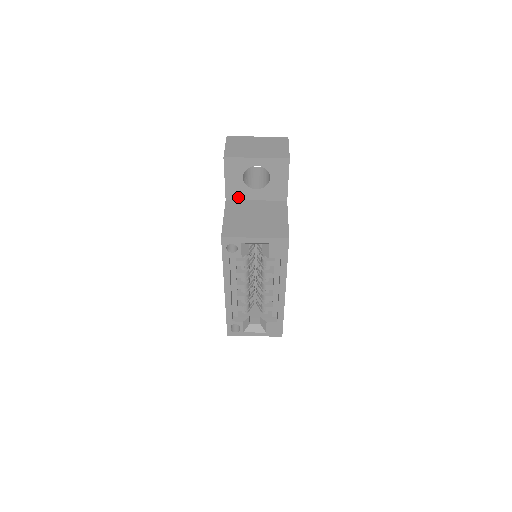
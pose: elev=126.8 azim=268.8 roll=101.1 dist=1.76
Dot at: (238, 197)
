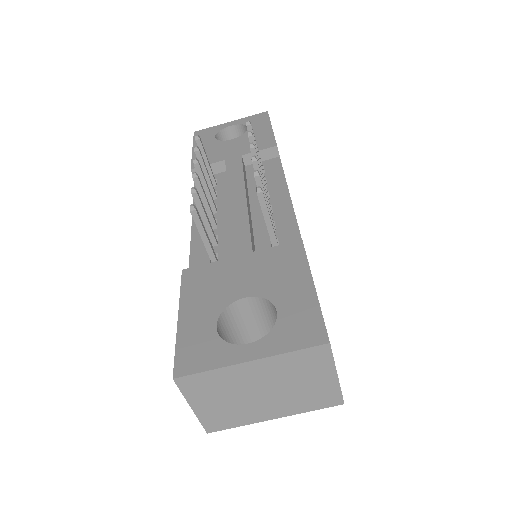
Dot at: occluded
